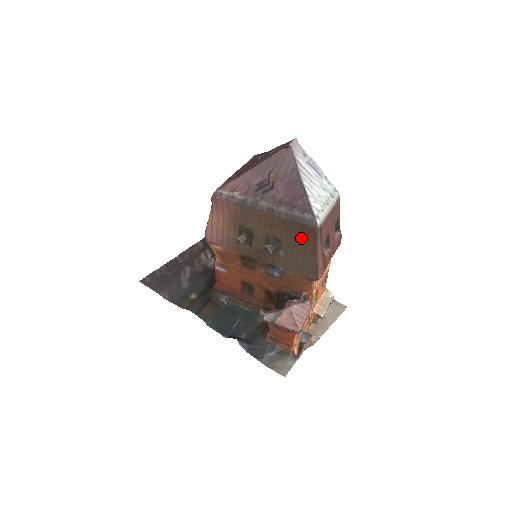
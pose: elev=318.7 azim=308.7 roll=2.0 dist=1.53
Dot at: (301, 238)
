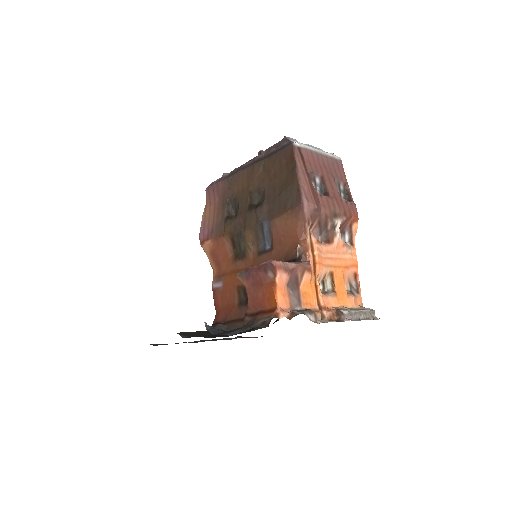
Dot at: (281, 171)
